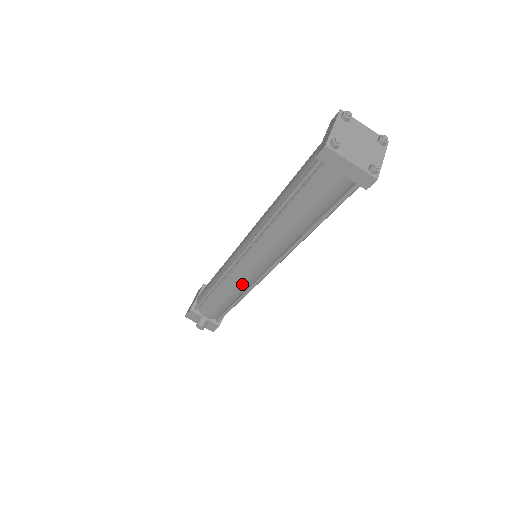
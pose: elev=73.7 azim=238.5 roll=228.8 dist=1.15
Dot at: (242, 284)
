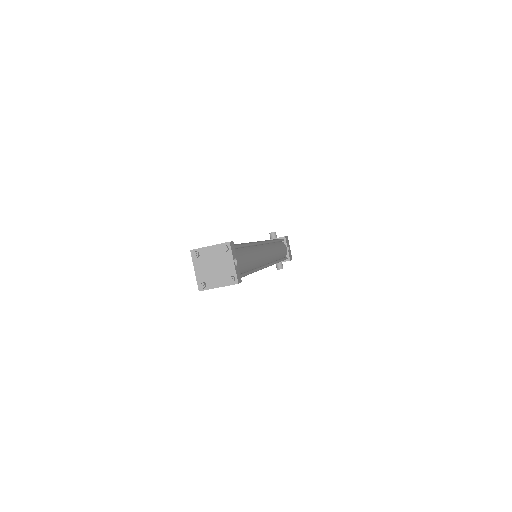
Dot at: occluded
